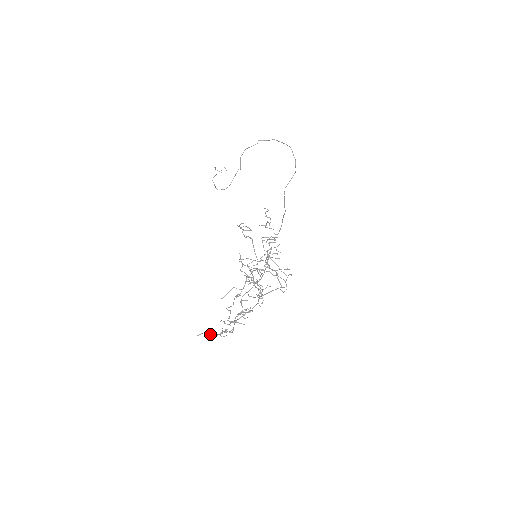
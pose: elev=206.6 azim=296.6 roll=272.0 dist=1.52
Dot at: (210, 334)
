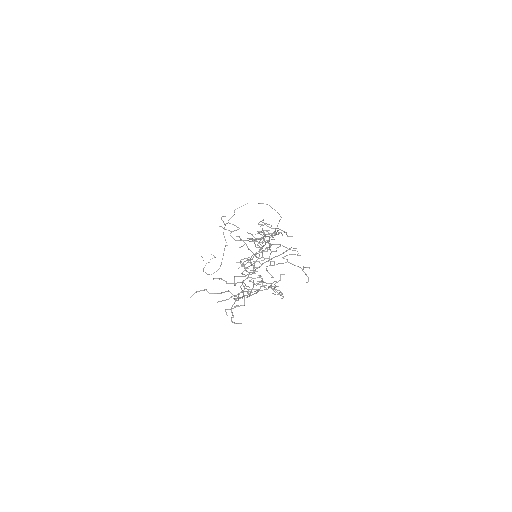
Dot at: (208, 292)
